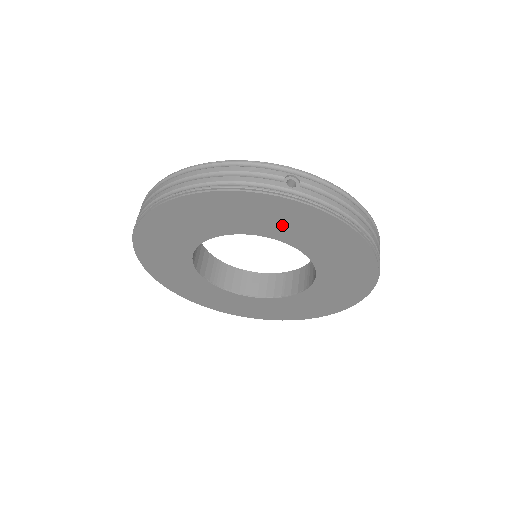
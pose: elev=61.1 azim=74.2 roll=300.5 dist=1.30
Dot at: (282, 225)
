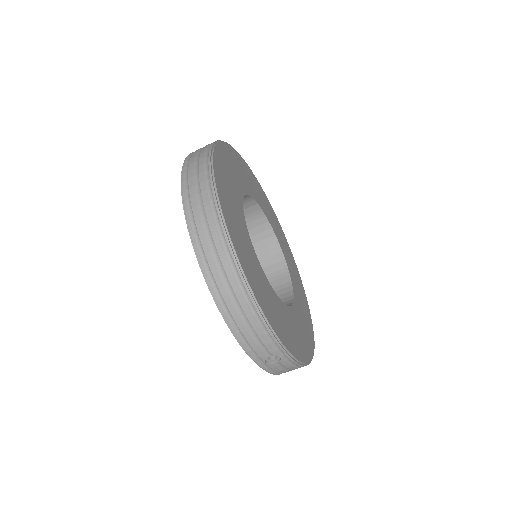
Dot at: occluded
